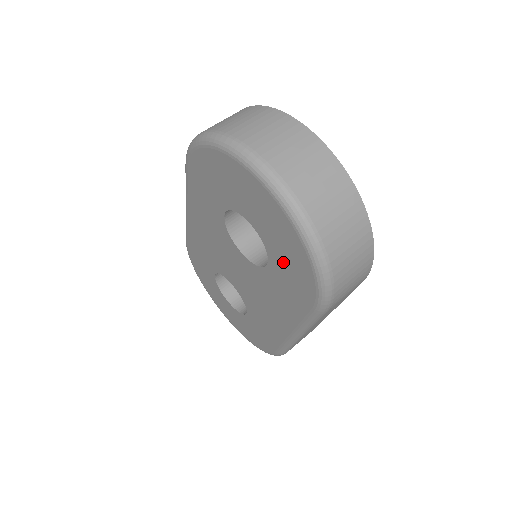
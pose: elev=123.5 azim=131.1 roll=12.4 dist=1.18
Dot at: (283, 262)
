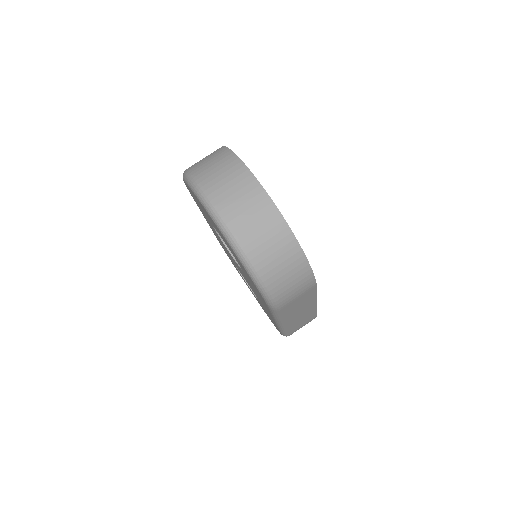
Dot at: (243, 270)
